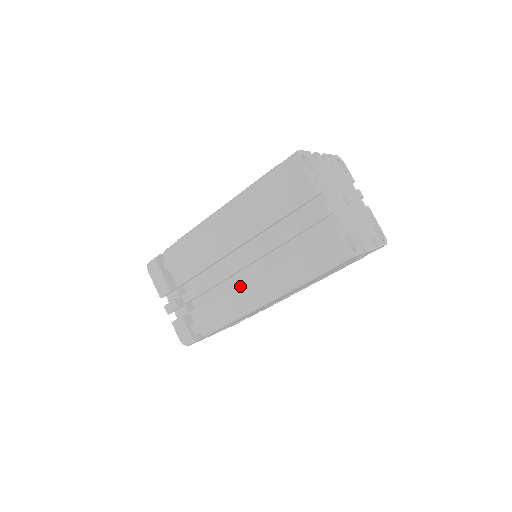
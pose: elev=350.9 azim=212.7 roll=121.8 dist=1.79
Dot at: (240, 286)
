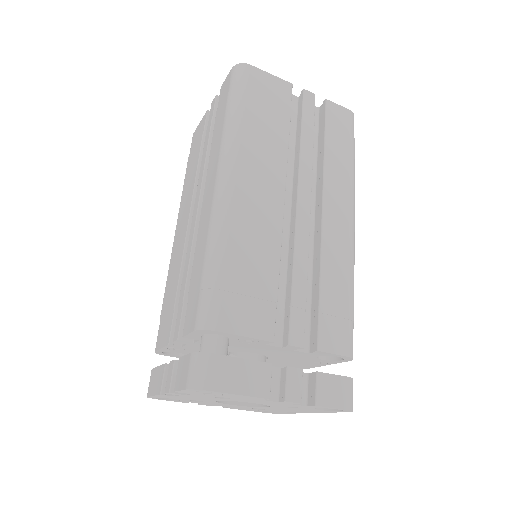
Dot at: (327, 237)
